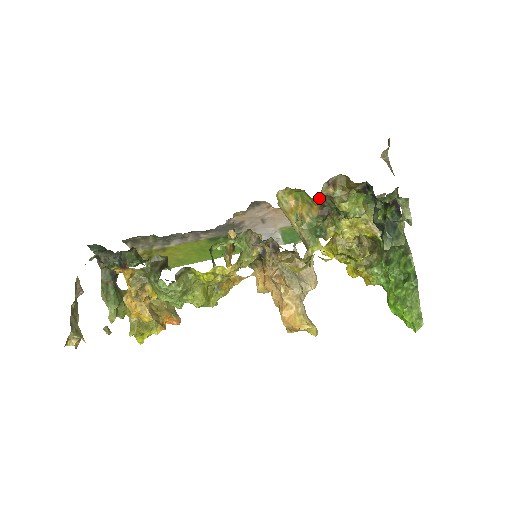
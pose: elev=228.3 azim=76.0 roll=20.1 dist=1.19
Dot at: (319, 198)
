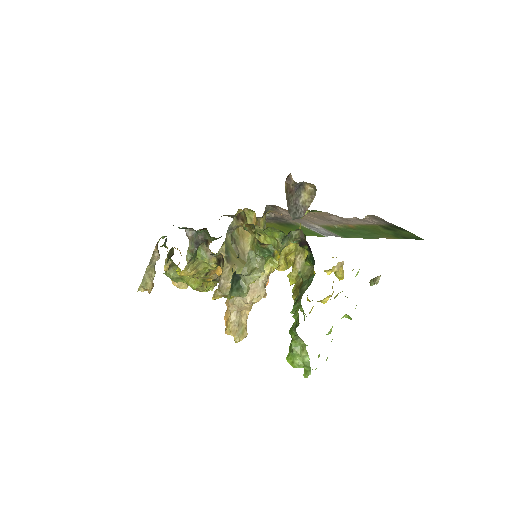
Dot at: occluded
